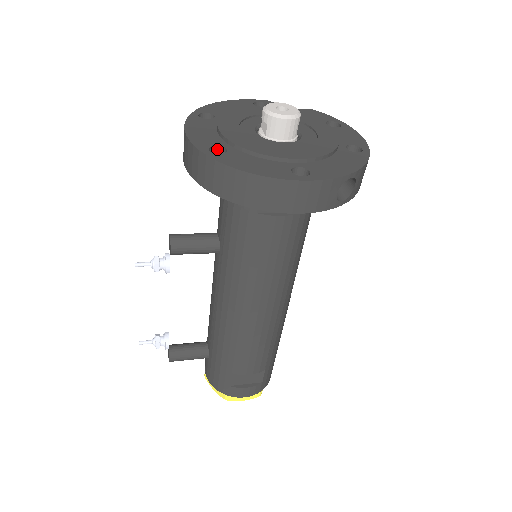
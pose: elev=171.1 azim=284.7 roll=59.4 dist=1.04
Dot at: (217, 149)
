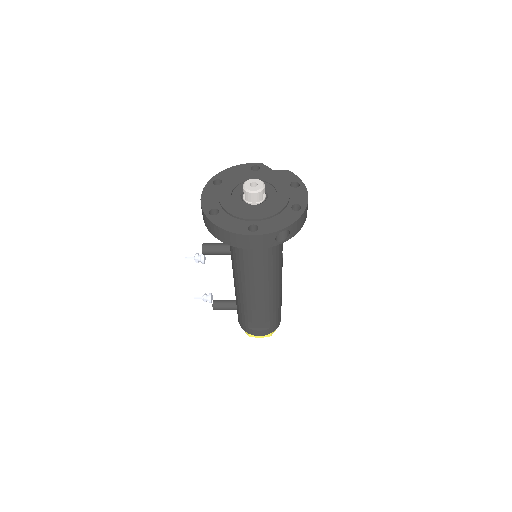
Dot at: (215, 210)
